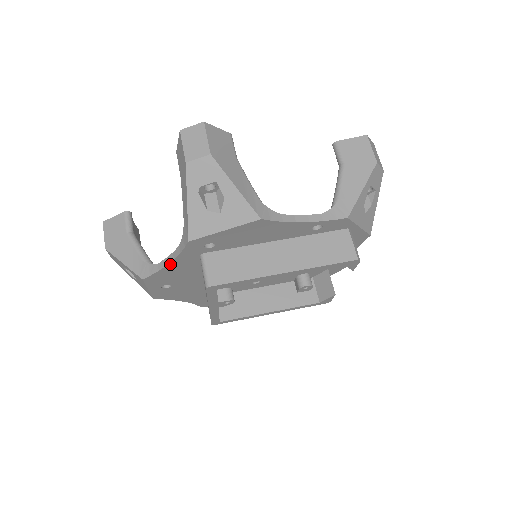
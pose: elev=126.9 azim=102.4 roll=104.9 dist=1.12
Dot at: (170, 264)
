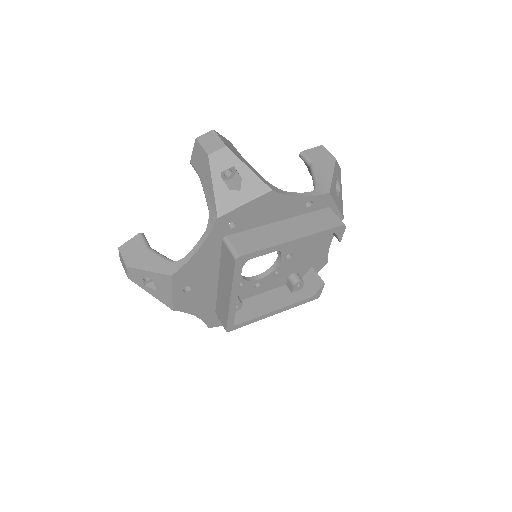
Dot at: (198, 252)
